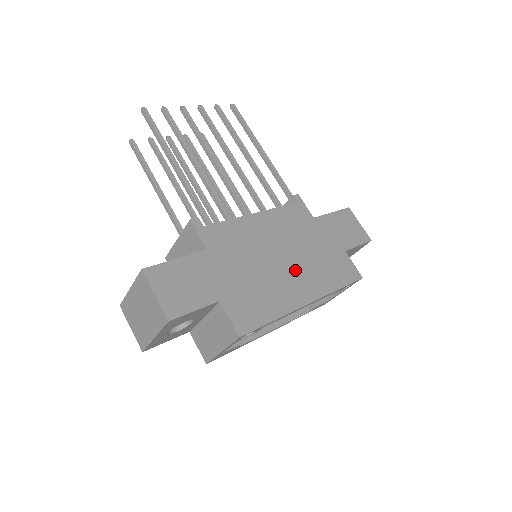
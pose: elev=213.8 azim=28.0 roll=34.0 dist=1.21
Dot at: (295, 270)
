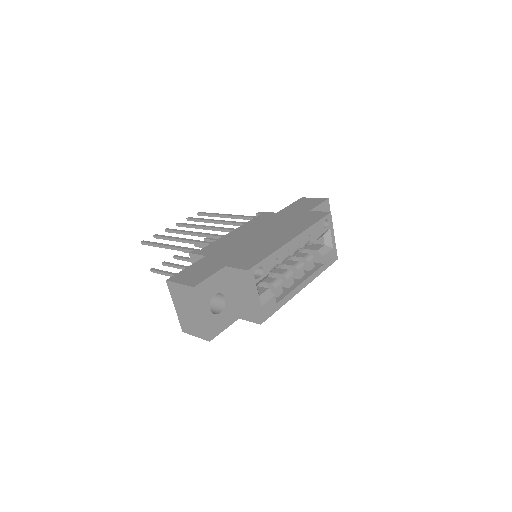
Dot at: (274, 234)
